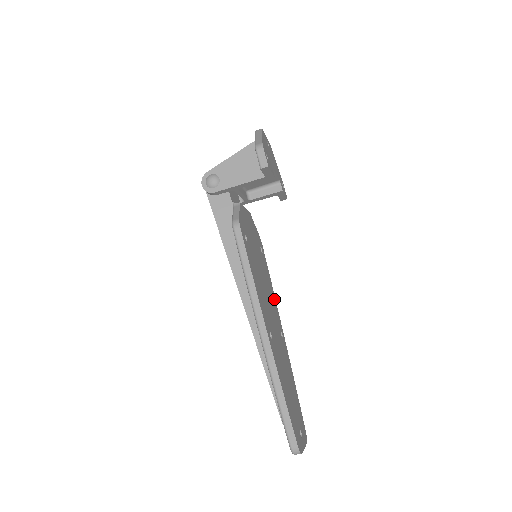
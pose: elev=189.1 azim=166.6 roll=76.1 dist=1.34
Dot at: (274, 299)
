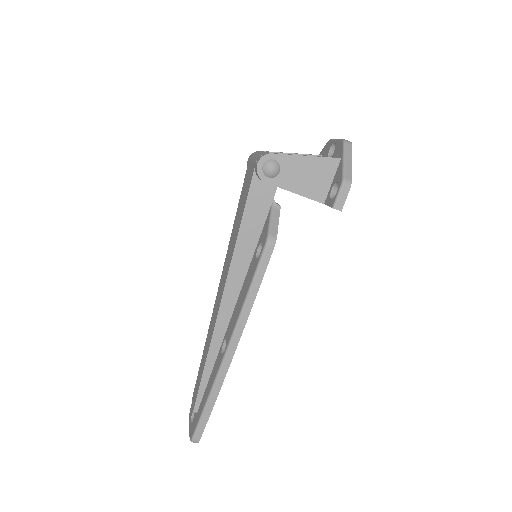
Dot at: occluded
